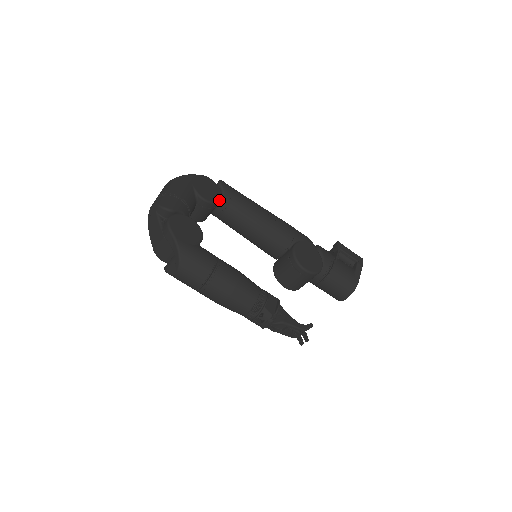
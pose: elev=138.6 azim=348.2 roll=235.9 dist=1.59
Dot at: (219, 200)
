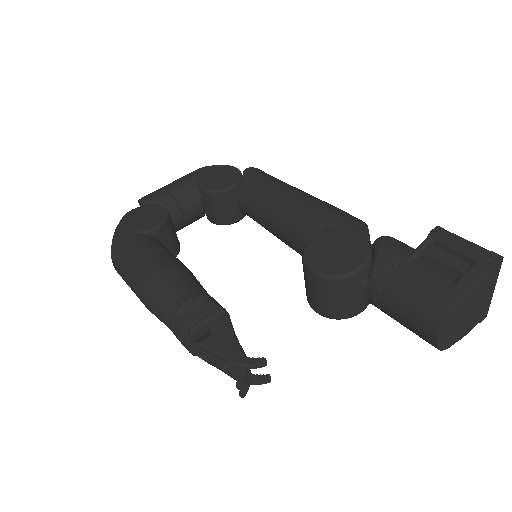
Dot at: (227, 188)
